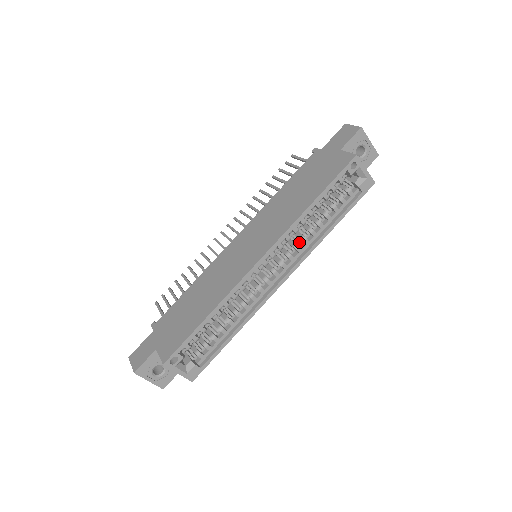
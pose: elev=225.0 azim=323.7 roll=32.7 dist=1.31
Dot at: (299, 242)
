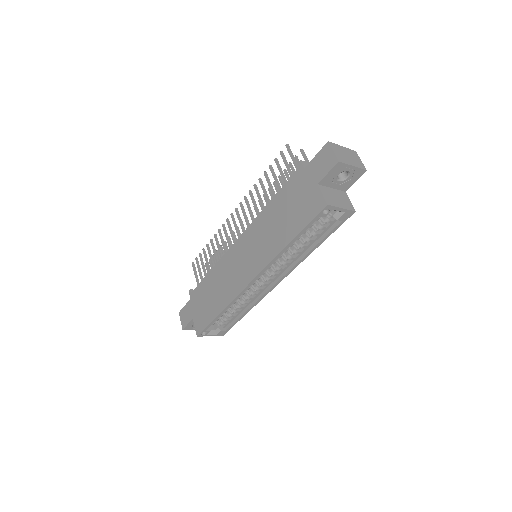
Dot at: occluded
